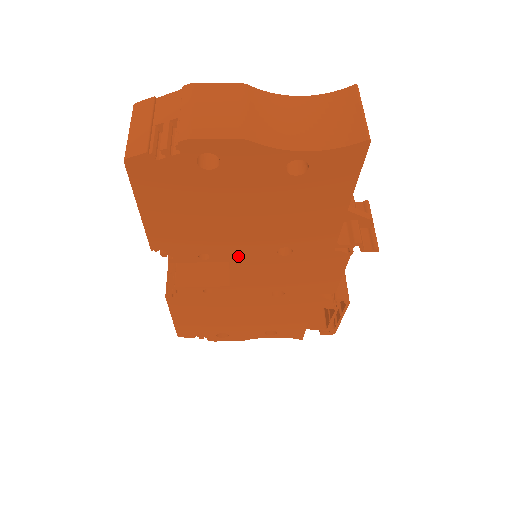
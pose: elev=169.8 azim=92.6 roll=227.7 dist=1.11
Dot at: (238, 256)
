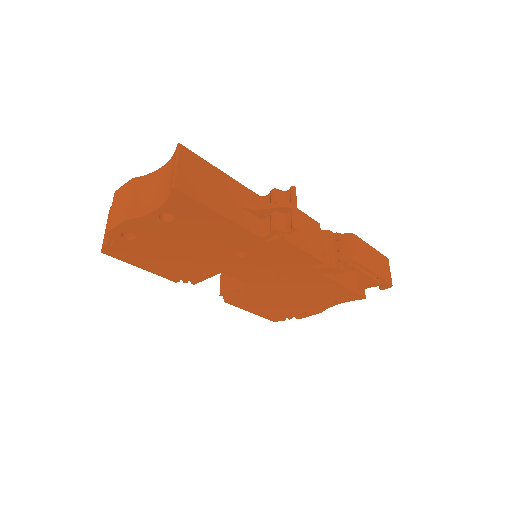
Dot at: (221, 268)
